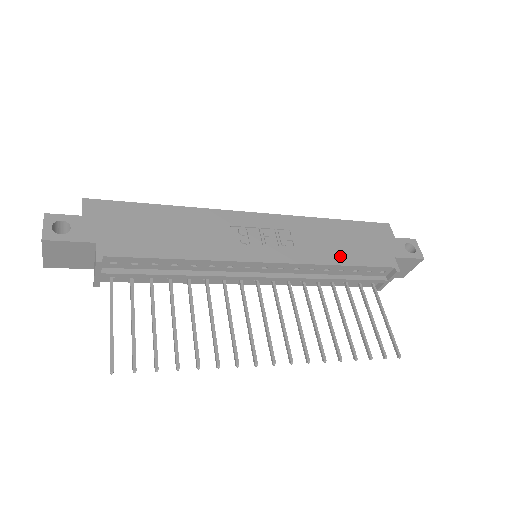
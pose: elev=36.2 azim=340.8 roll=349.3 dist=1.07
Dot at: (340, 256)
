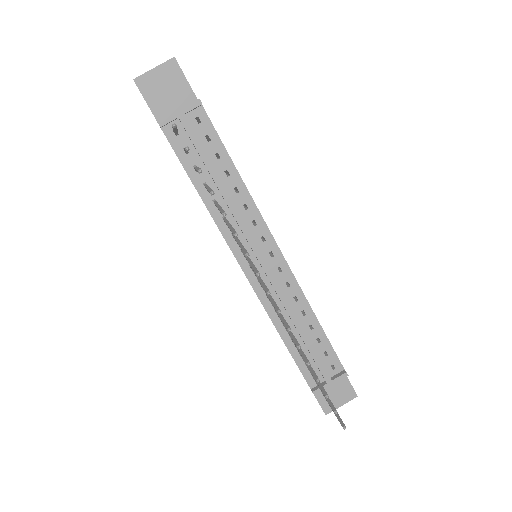
Dot at: occluded
